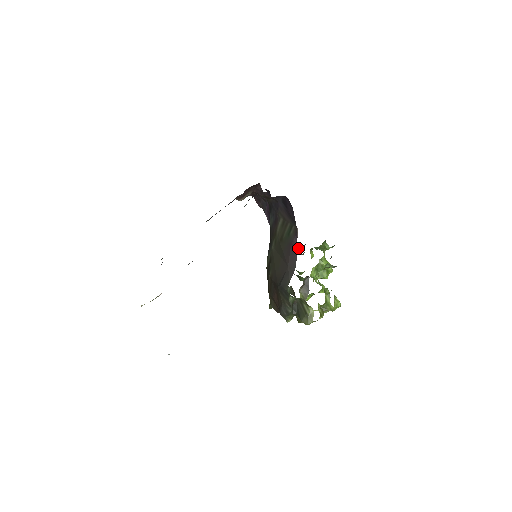
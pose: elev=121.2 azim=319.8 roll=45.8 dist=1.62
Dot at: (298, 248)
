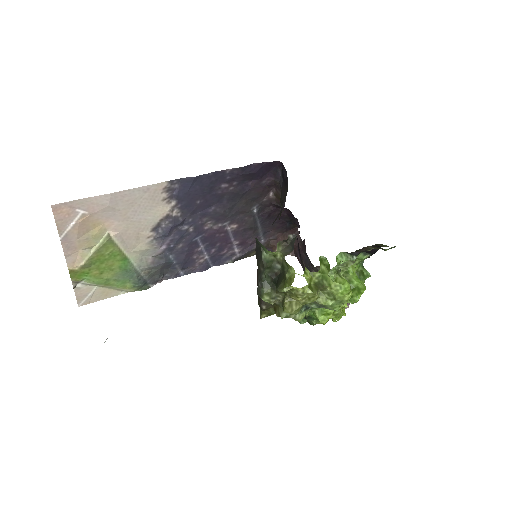
Dot at: occluded
